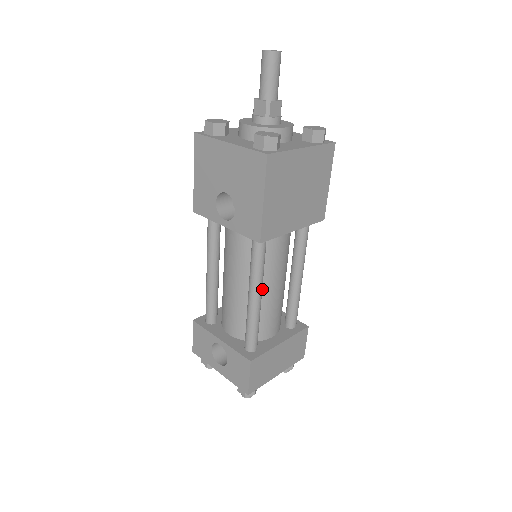
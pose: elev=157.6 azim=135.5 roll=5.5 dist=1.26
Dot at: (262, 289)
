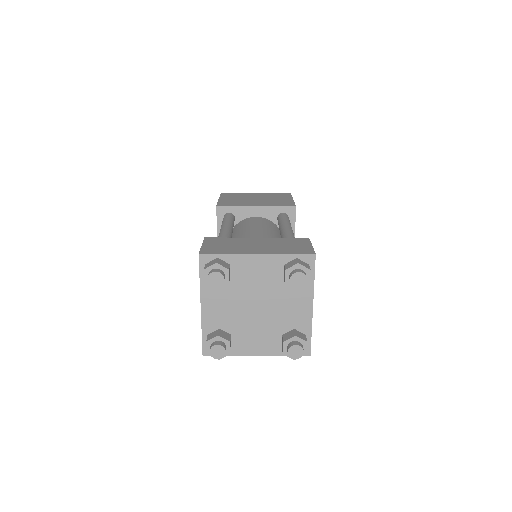
Dot at: (239, 237)
